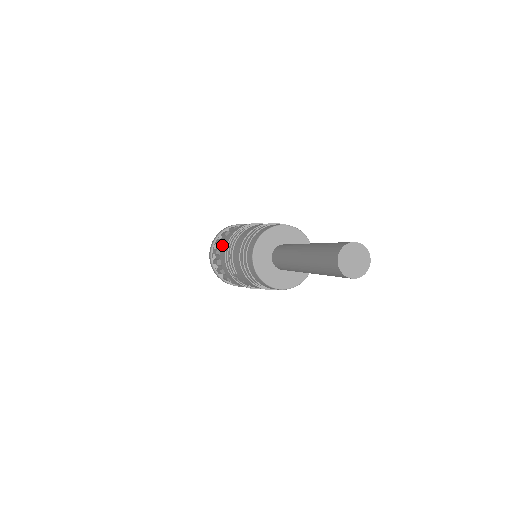
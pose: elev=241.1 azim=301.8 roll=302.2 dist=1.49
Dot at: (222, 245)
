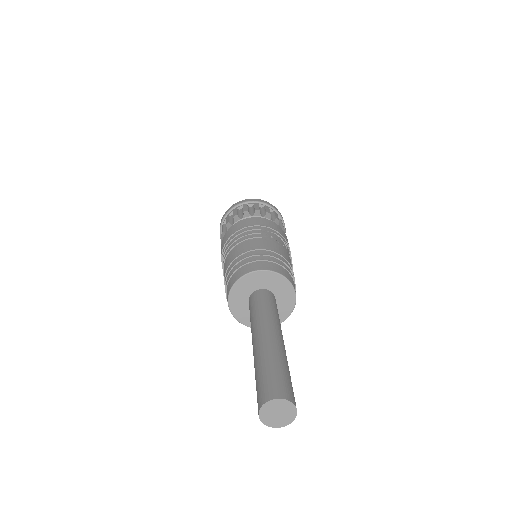
Dot at: (224, 236)
